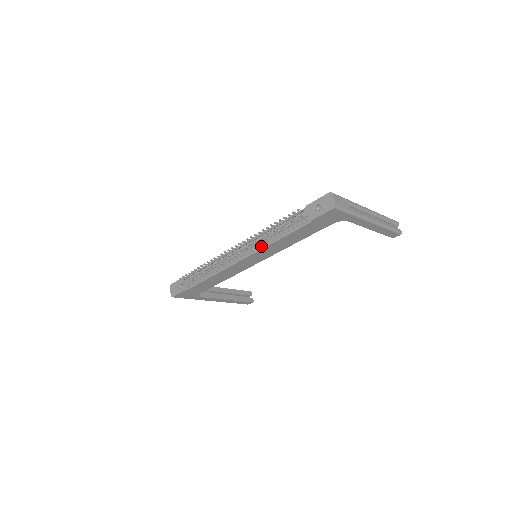
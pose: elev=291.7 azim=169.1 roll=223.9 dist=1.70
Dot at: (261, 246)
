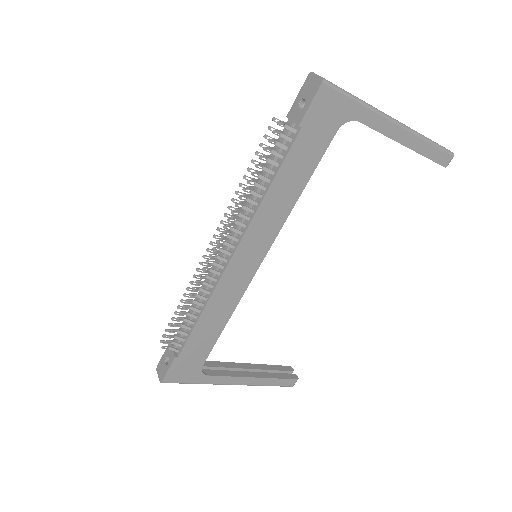
Dot at: (249, 217)
